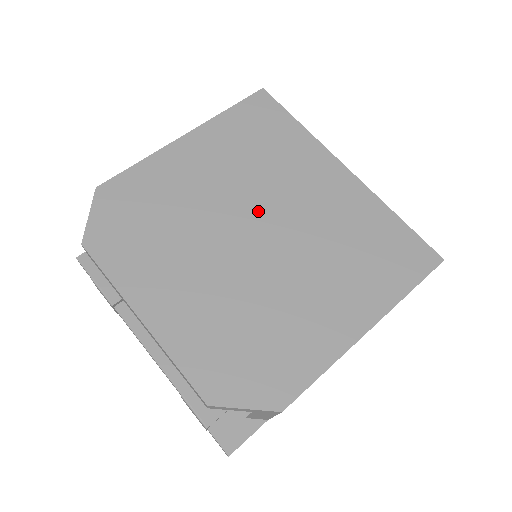
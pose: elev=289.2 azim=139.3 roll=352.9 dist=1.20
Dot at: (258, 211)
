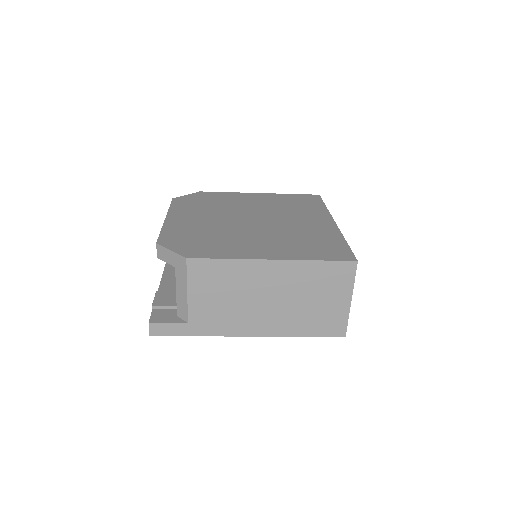
Dot at: (264, 216)
